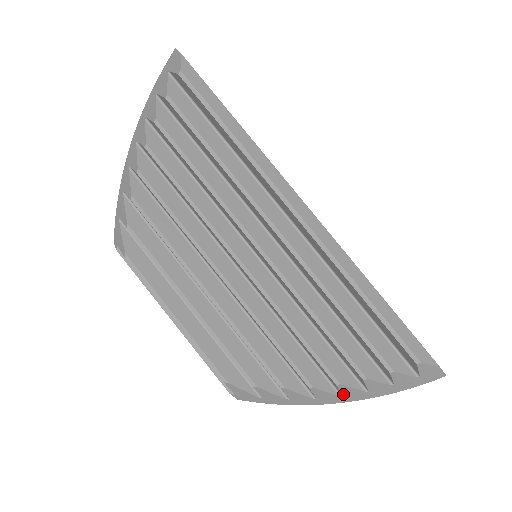
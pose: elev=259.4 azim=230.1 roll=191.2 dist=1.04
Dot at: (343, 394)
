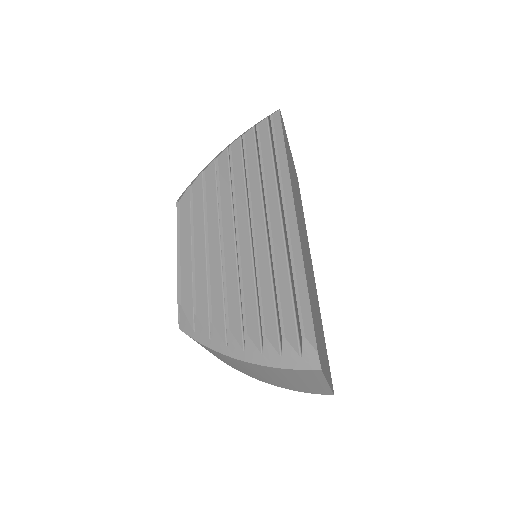
Dot at: (246, 349)
